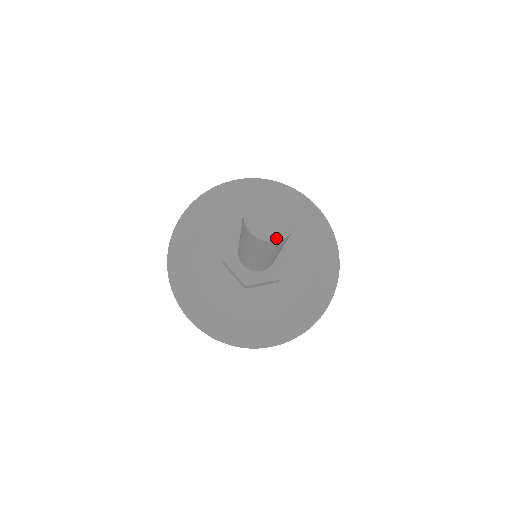
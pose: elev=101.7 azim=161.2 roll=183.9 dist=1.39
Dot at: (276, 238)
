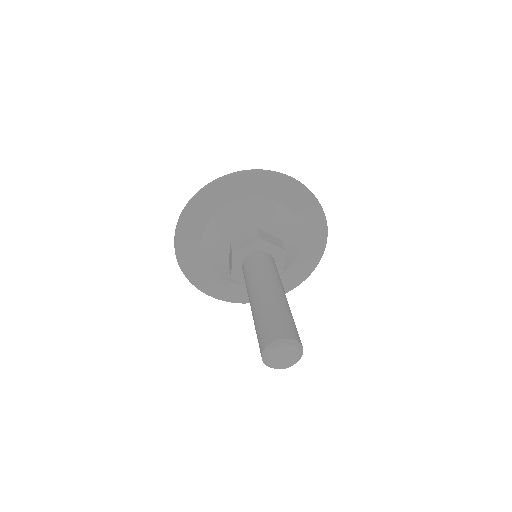
Dot at: occluded
